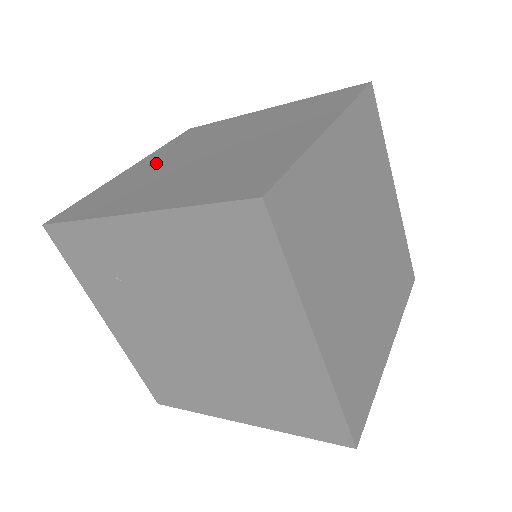
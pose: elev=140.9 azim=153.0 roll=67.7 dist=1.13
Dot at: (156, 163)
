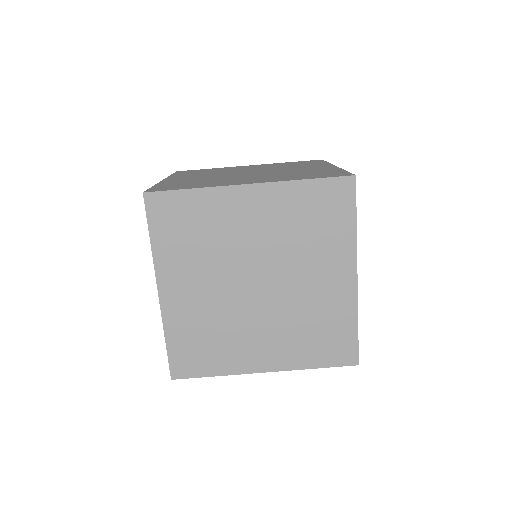
Dot at: (250, 225)
